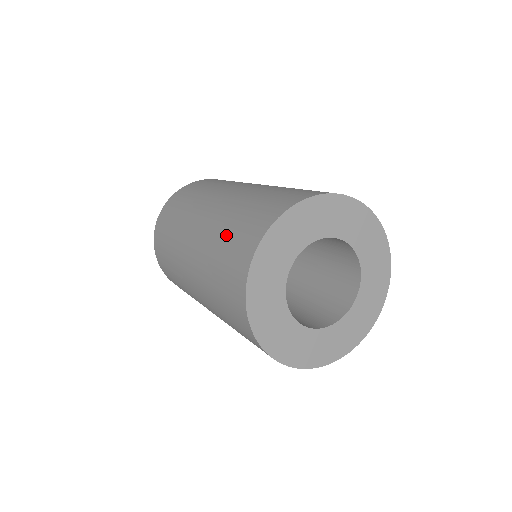
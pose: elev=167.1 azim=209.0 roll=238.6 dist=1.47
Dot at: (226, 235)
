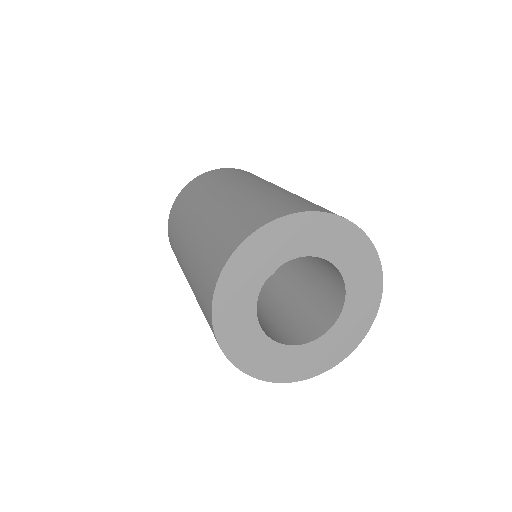
Dot at: (220, 226)
